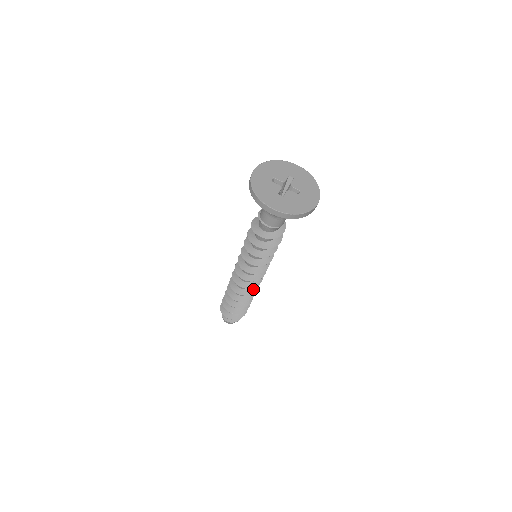
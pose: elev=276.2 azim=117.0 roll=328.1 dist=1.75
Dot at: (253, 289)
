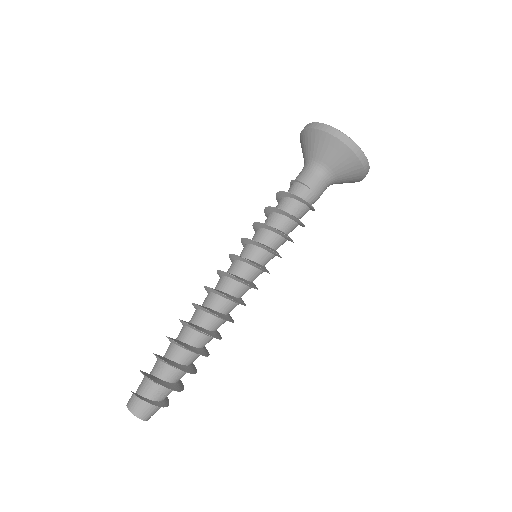
Dot at: (222, 315)
